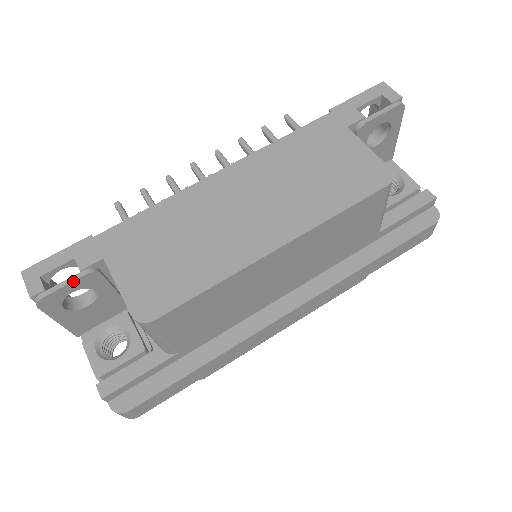
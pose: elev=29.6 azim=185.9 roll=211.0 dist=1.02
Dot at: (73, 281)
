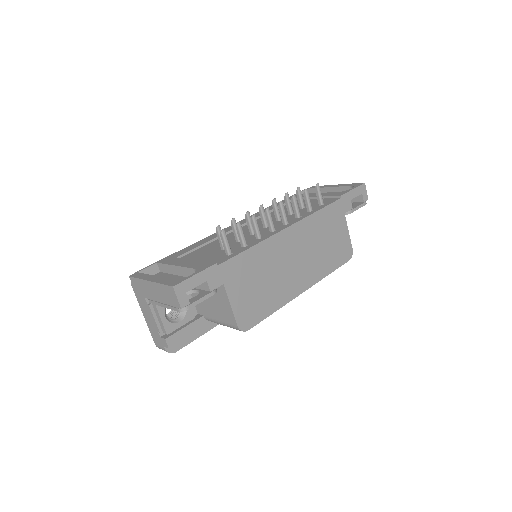
Dot at: occluded
